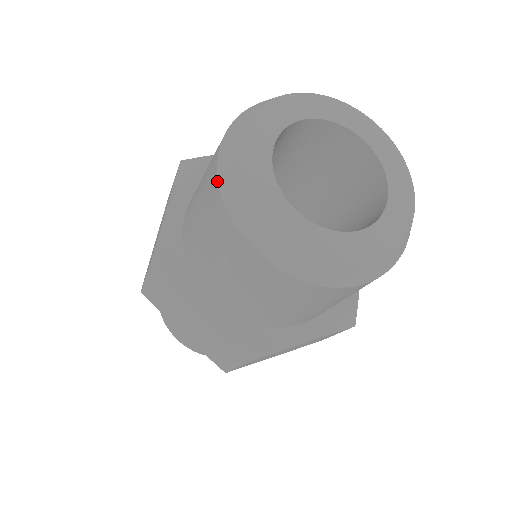
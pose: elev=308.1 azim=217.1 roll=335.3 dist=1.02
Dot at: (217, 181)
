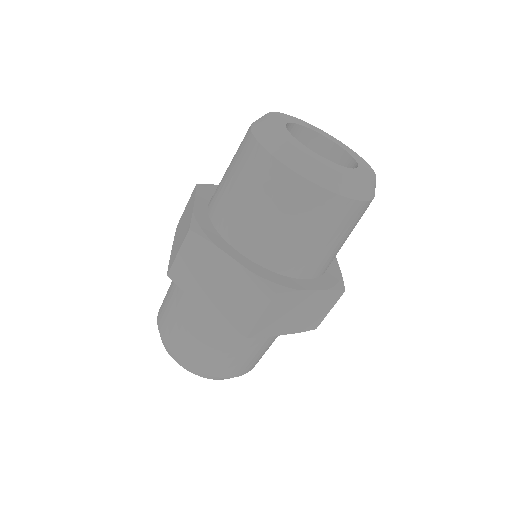
Dot at: (254, 138)
